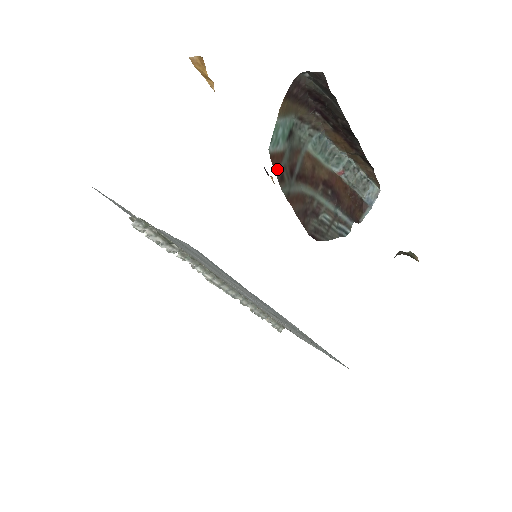
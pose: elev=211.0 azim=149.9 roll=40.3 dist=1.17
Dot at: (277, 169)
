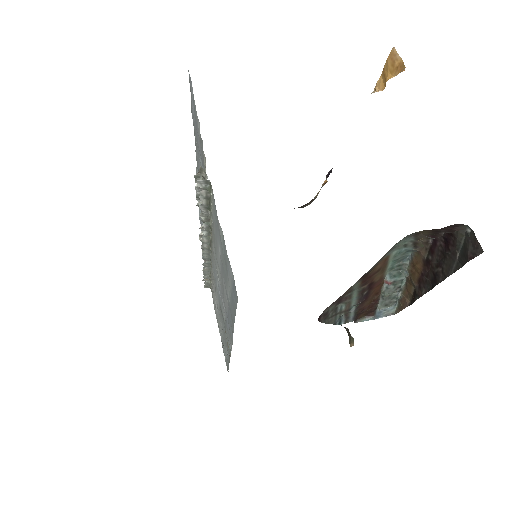
Dot at: occluded
